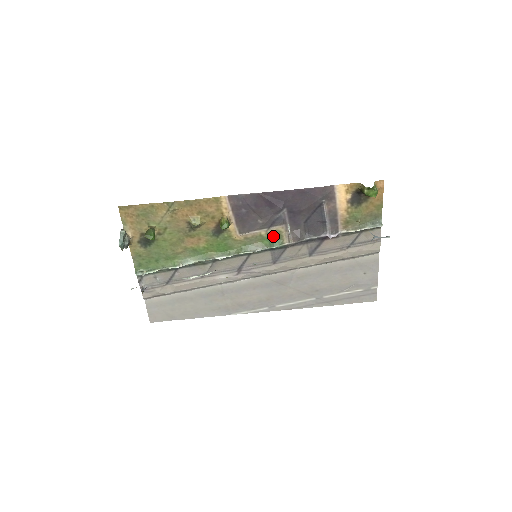
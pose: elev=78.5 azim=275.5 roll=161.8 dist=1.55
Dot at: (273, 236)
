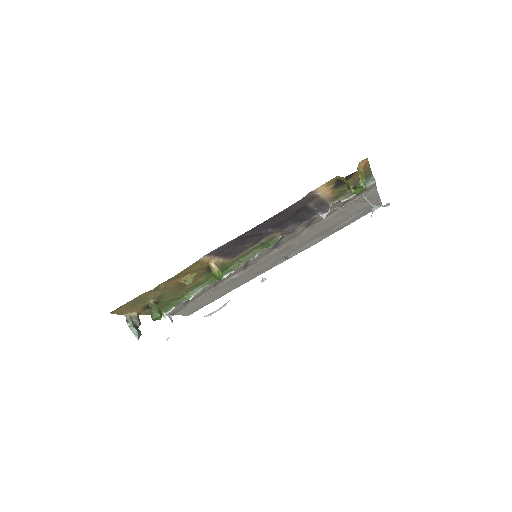
Dot at: (265, 242)
